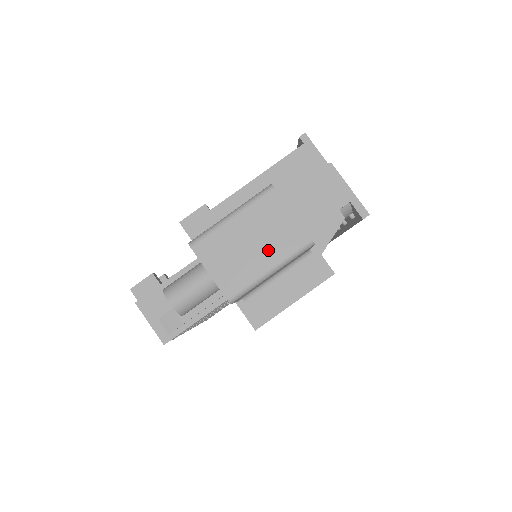
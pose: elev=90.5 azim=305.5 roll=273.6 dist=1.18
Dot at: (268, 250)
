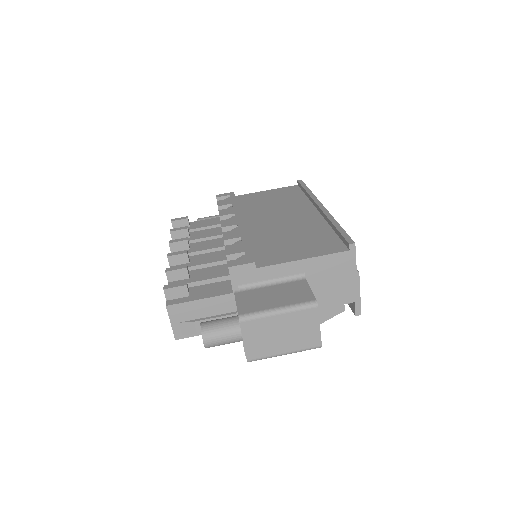
Dot at: (291, 342)
